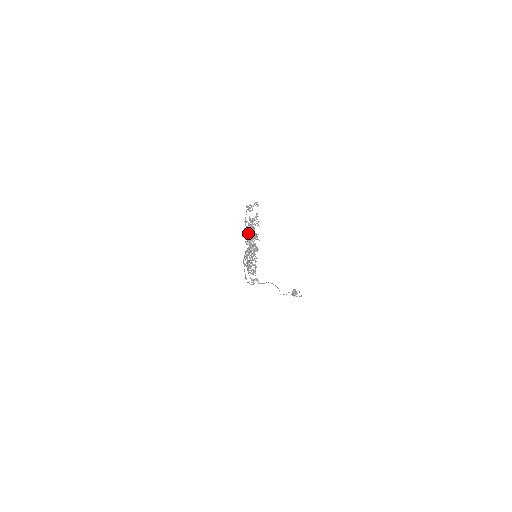
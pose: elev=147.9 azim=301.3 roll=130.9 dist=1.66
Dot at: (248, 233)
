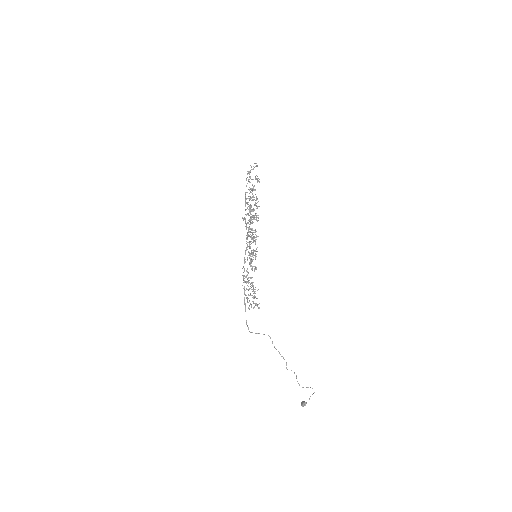
Dot at: (249, 199)
